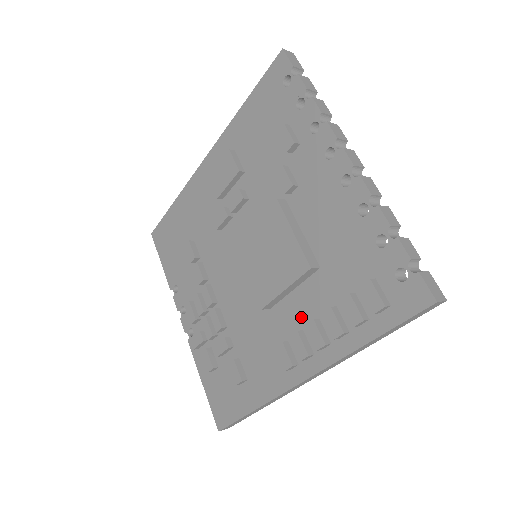
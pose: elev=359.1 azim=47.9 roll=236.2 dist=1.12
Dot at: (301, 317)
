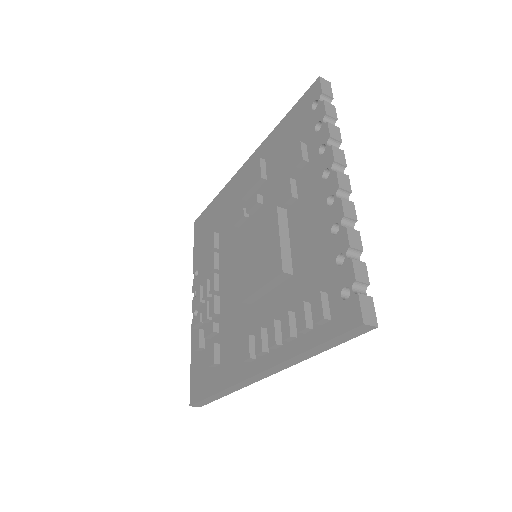
Dot at: (269, 316)
